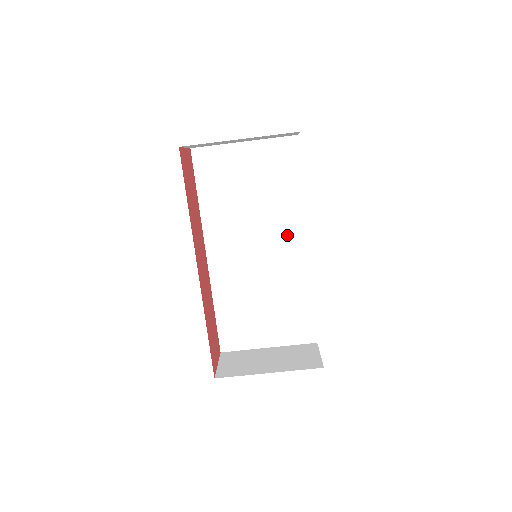
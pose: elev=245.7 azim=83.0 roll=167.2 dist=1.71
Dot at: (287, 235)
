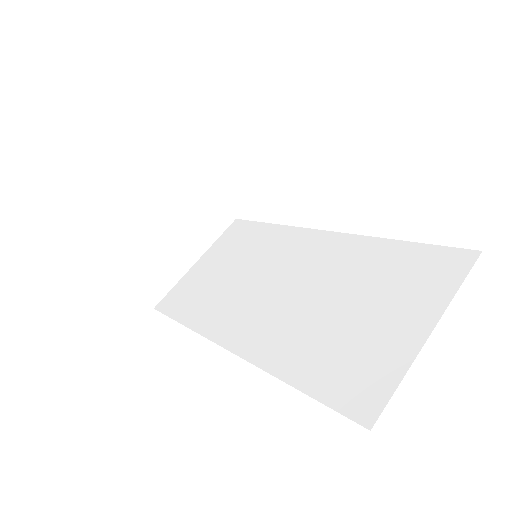
Dot at: (296, 249)
